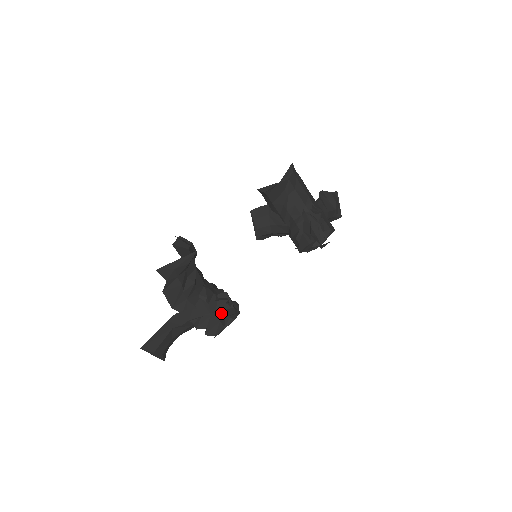
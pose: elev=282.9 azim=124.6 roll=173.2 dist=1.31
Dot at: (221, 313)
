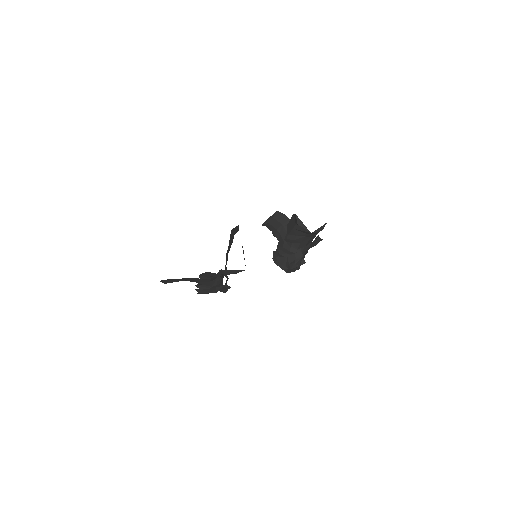
Dot at: (215, 289)
